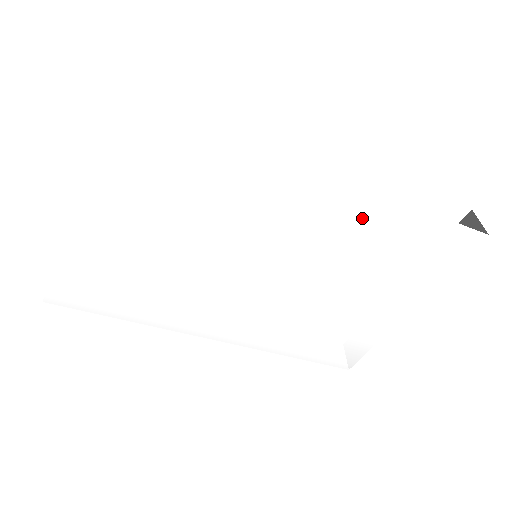
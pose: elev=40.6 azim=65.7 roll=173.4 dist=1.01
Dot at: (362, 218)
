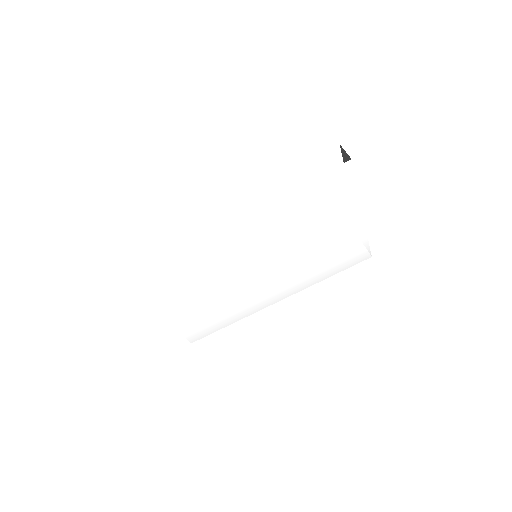
Dot at: (277, 211)
